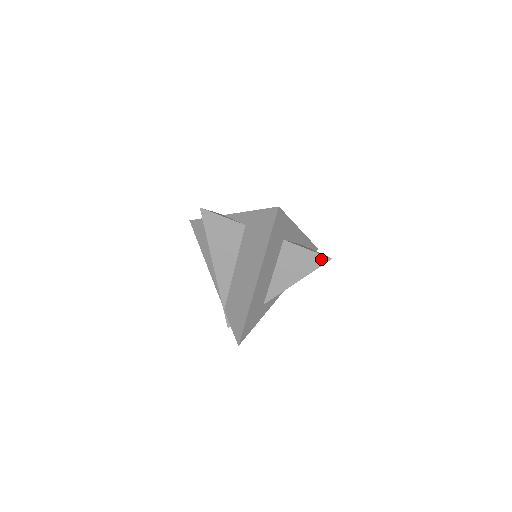
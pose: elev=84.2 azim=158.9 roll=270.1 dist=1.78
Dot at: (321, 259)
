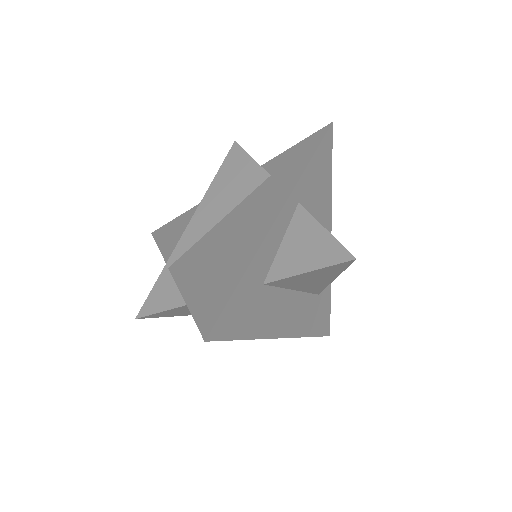
Dot at: (340, 266)
